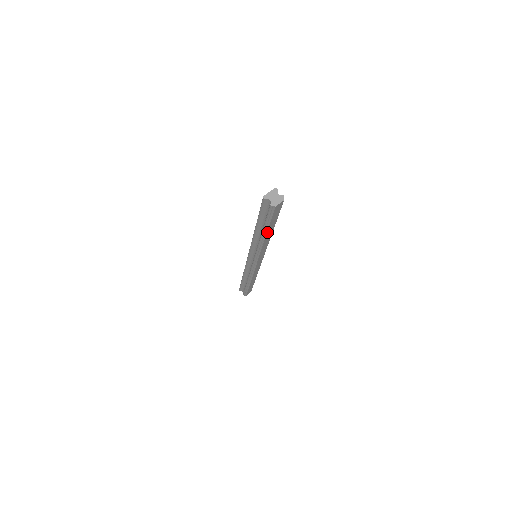
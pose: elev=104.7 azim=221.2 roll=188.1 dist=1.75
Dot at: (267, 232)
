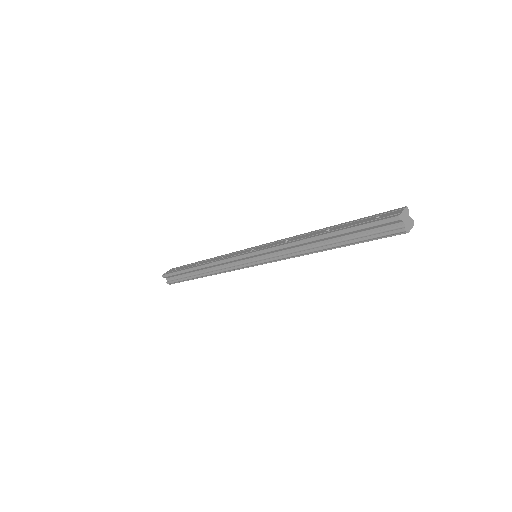
Dot at: (338, 247)
